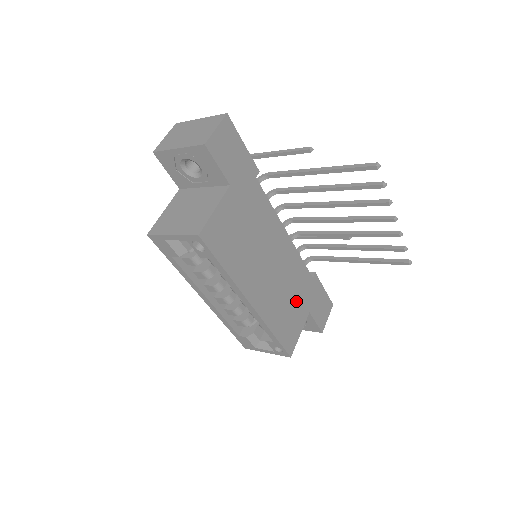
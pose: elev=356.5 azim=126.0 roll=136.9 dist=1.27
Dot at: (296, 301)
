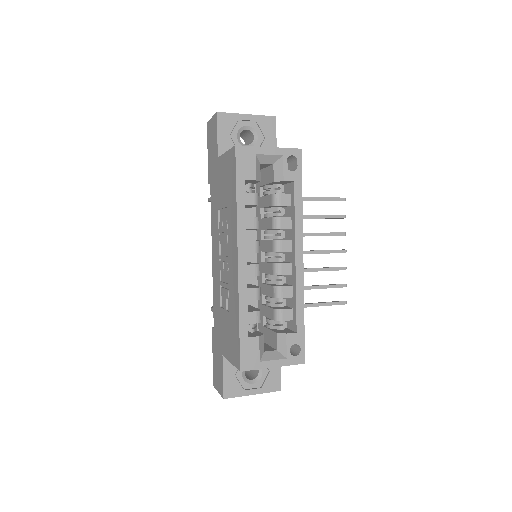
Dot at: occluded
